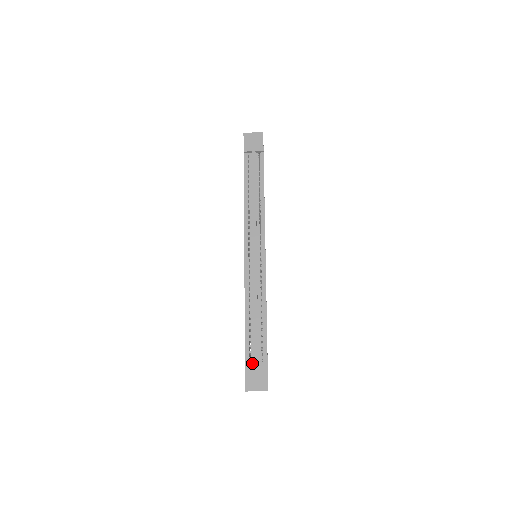
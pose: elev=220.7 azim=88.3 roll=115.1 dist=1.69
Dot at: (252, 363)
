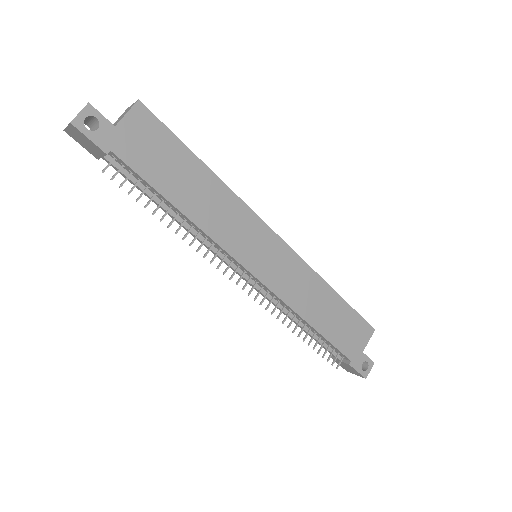
Dot at: occluded
